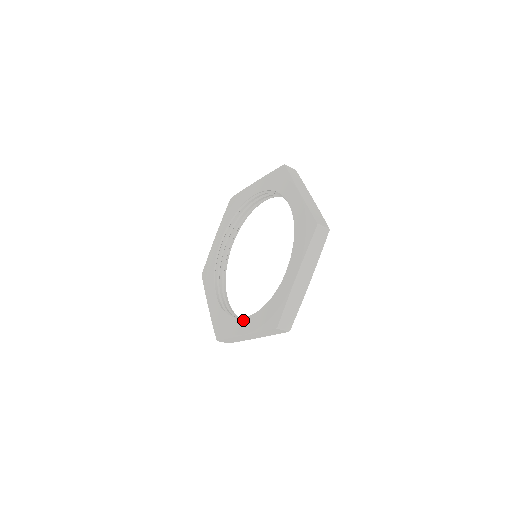
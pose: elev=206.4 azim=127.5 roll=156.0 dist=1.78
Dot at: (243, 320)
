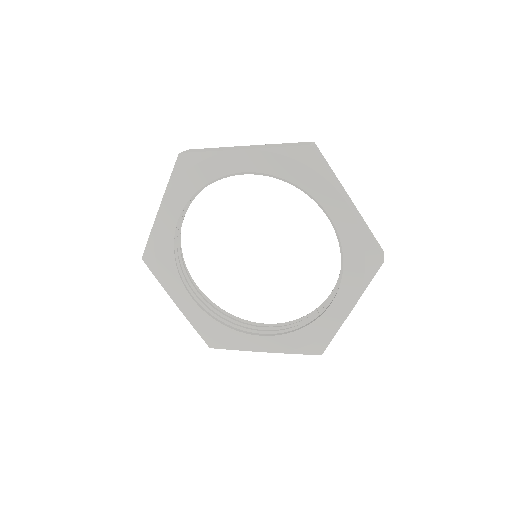
Dot at: (187, 296)
